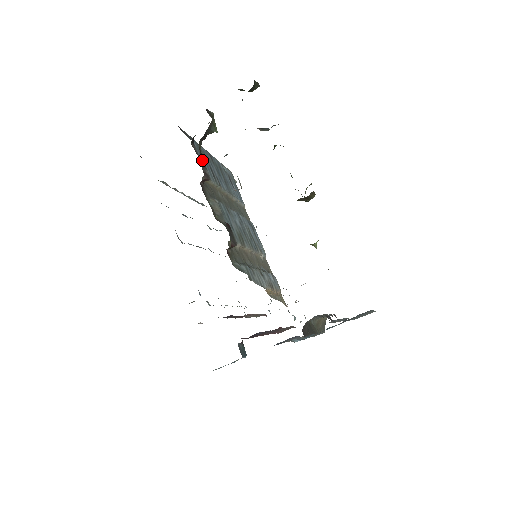
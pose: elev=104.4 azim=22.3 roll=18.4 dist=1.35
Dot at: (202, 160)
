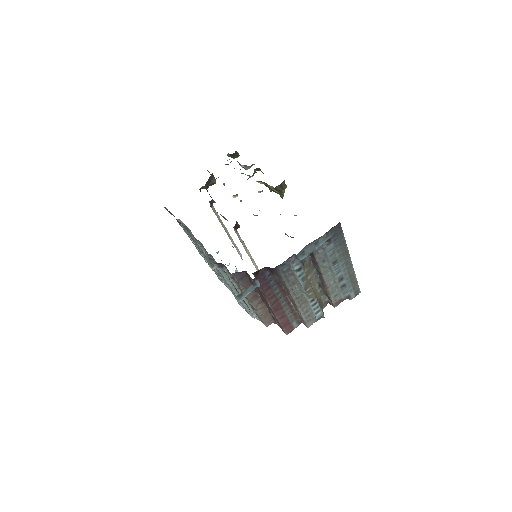
Dot at: occluded
